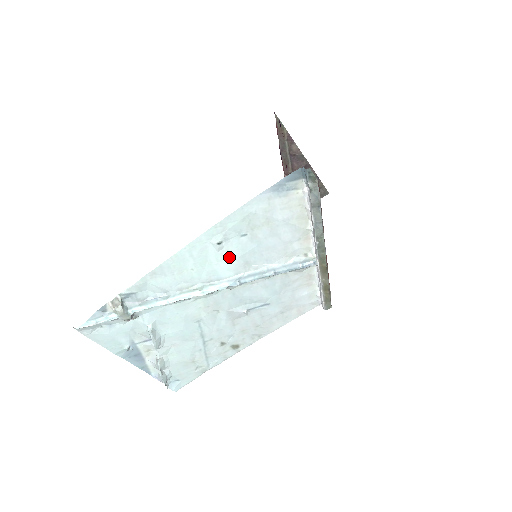
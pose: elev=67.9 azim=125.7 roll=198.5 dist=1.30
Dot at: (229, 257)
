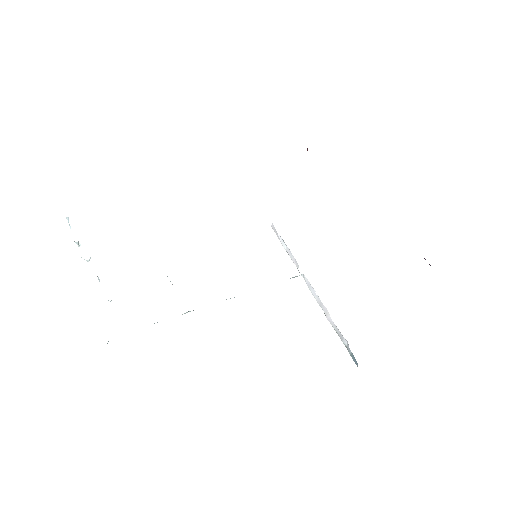
Dot at: occluded
